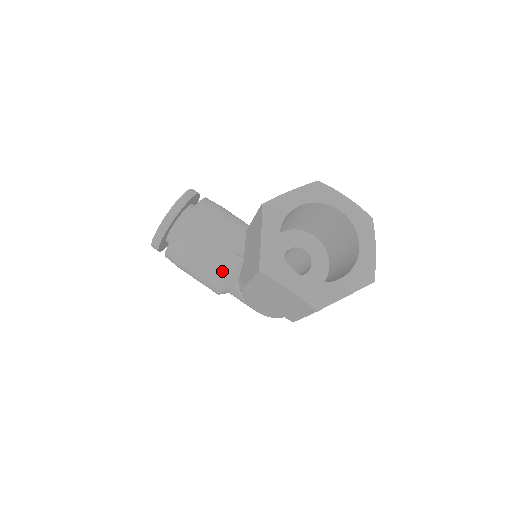
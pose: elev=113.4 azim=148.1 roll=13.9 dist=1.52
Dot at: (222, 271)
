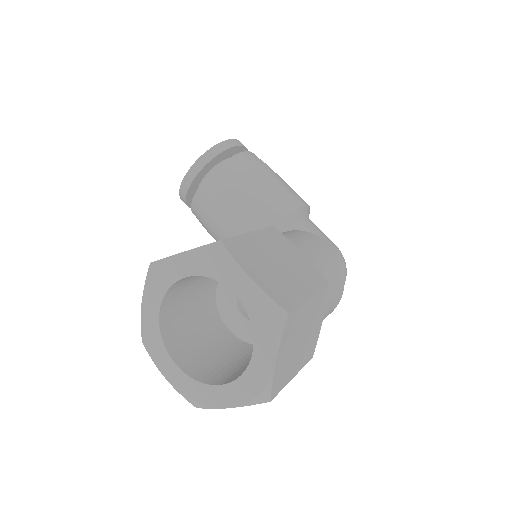
Dot at: occluded
